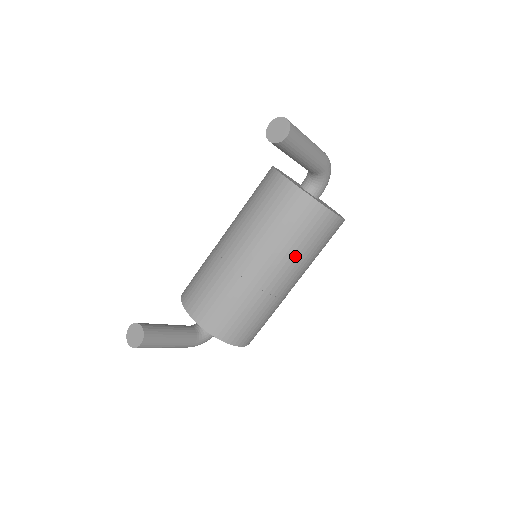
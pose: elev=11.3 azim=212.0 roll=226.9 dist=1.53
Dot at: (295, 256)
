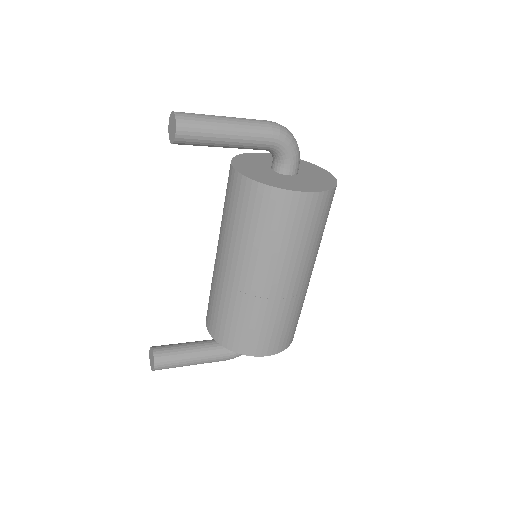
Dot at: (270, 251)
